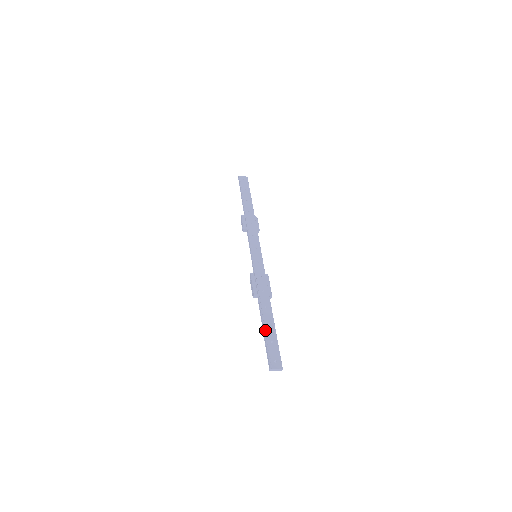
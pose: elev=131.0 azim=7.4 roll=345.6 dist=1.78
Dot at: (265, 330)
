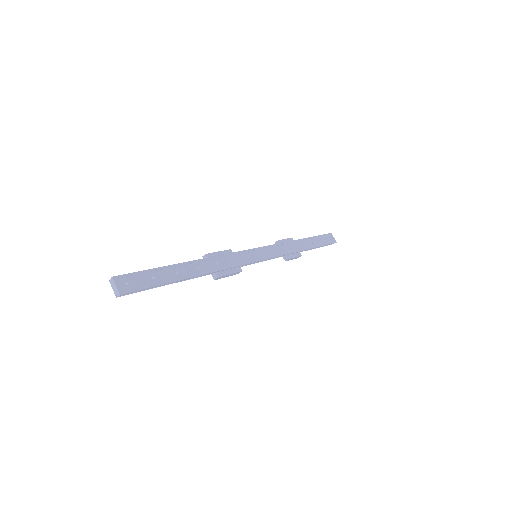
Dot at: (166, 267)
